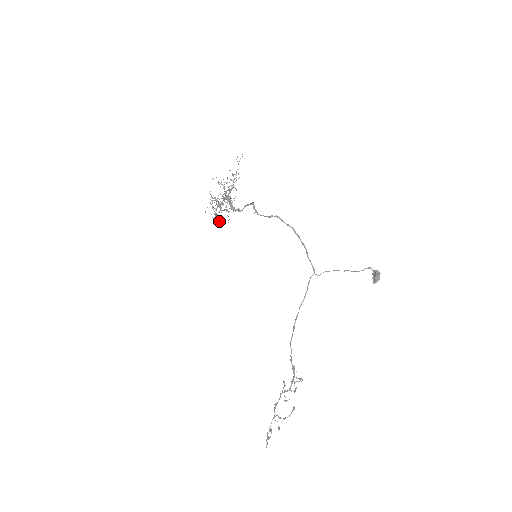
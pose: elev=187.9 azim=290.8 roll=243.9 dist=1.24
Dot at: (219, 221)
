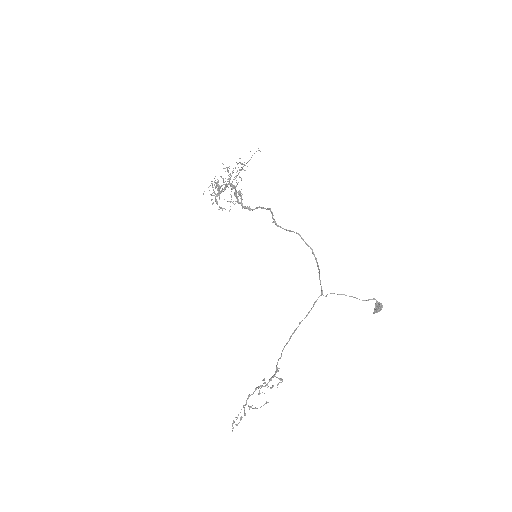
Dot at: (219, 209)
